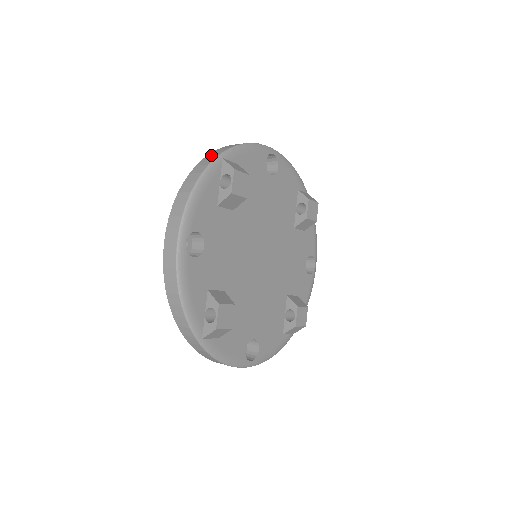
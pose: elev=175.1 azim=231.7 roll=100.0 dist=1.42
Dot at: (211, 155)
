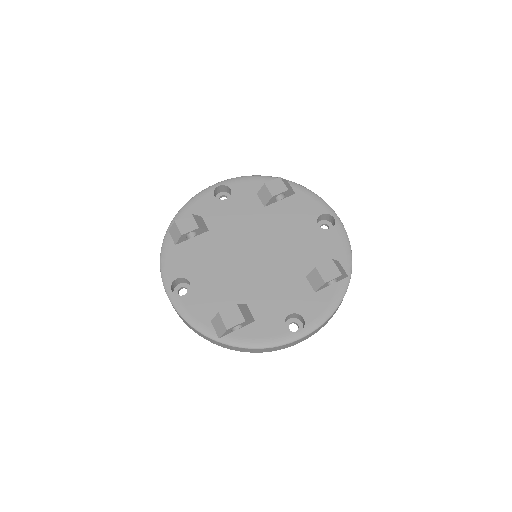
Dot at: occluded
